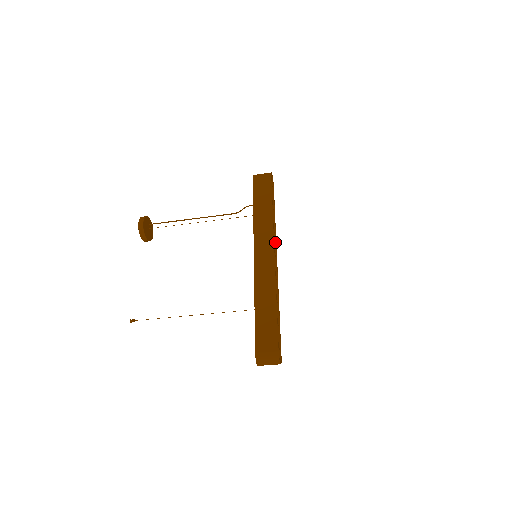
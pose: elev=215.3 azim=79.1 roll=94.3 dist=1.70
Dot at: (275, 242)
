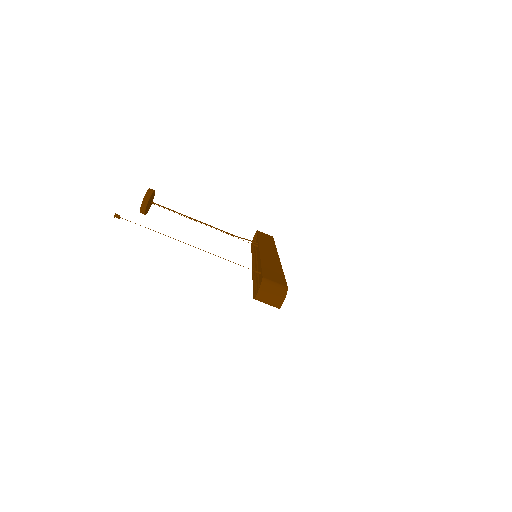
Dot at: occluded
